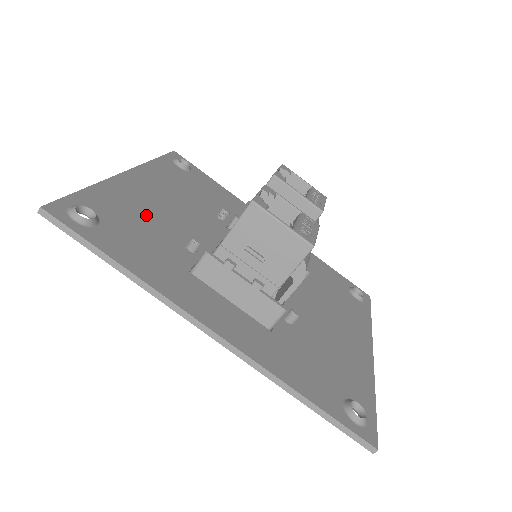
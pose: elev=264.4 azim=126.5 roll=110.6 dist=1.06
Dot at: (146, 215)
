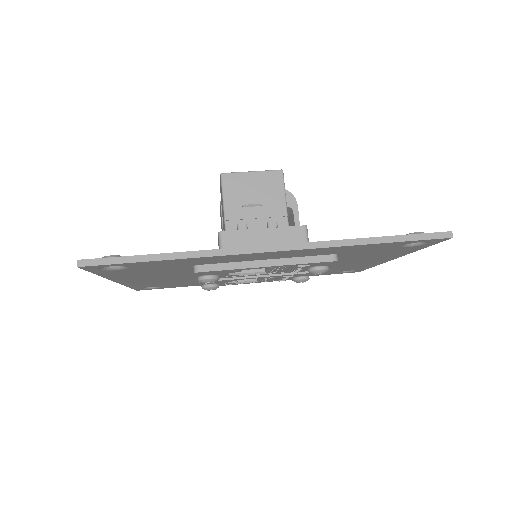
Dot at: occluded
